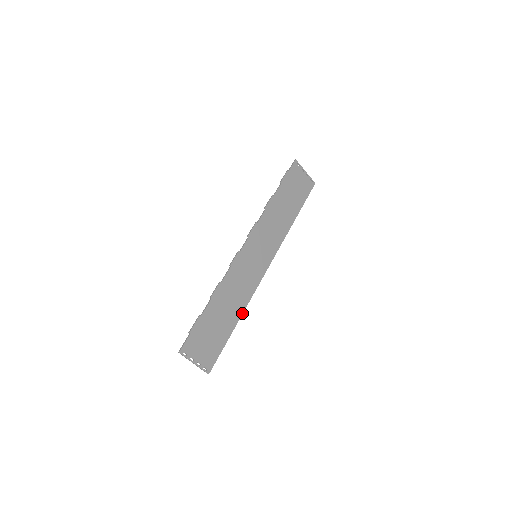
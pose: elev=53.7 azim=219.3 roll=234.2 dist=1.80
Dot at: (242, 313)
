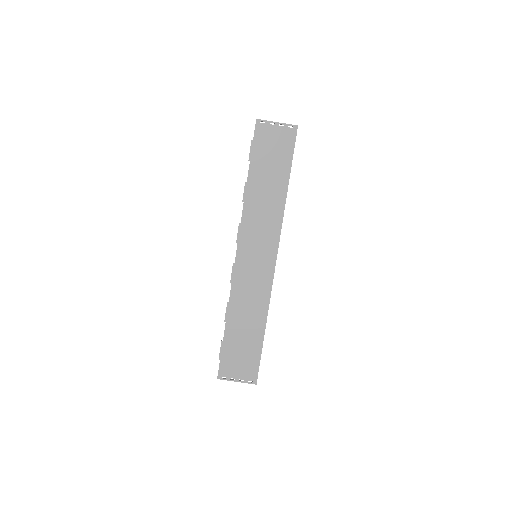
Dot at: (266, 318)
